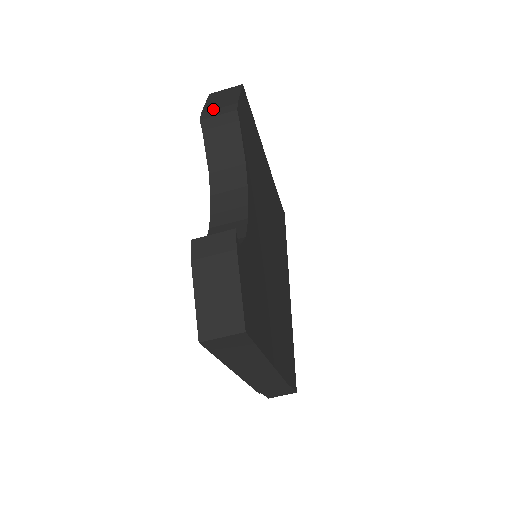
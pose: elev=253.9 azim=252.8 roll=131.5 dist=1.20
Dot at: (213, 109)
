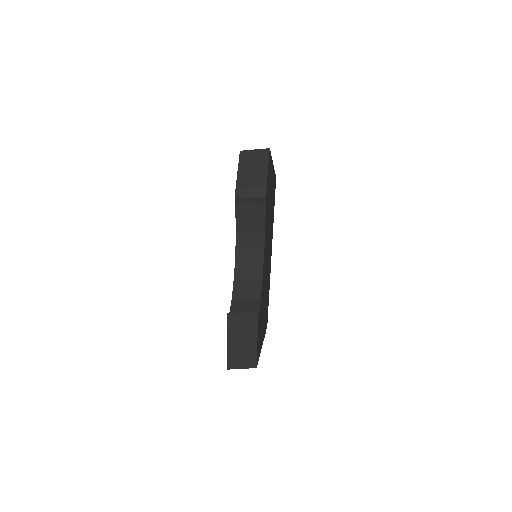
Dot at: (246, 187)
